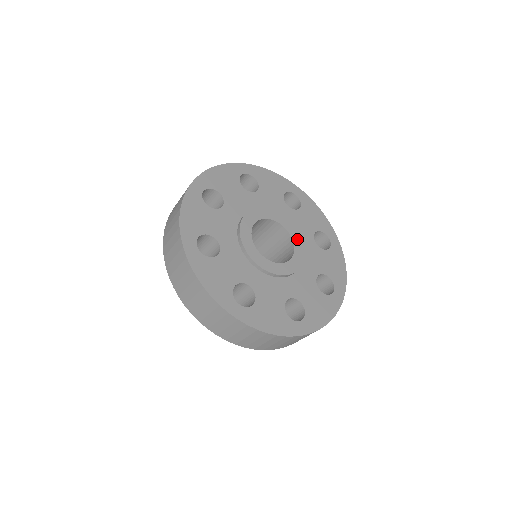
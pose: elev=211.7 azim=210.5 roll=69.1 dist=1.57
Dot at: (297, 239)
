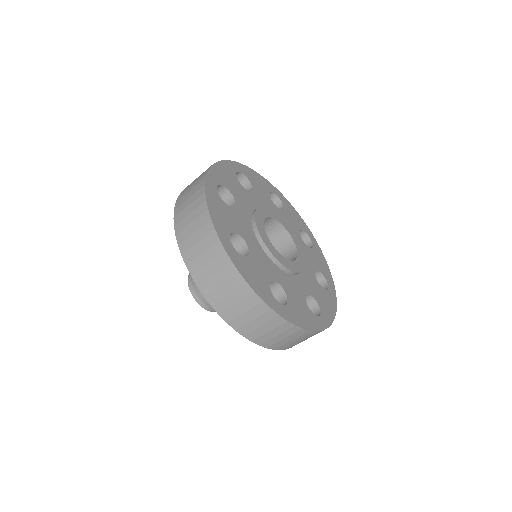
Dot at: (301, 256)
